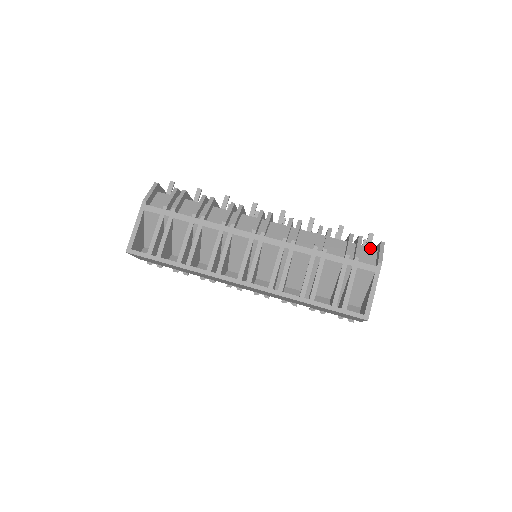
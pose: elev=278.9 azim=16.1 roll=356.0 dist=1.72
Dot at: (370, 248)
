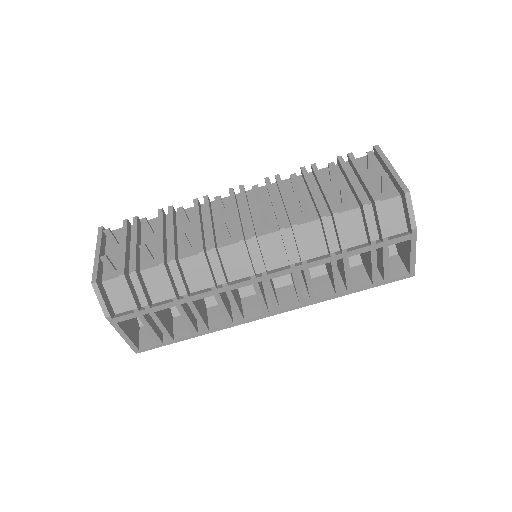
Dot at: (391, 200)
